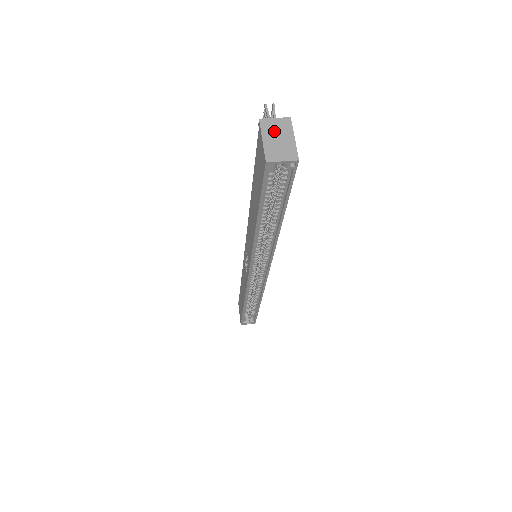
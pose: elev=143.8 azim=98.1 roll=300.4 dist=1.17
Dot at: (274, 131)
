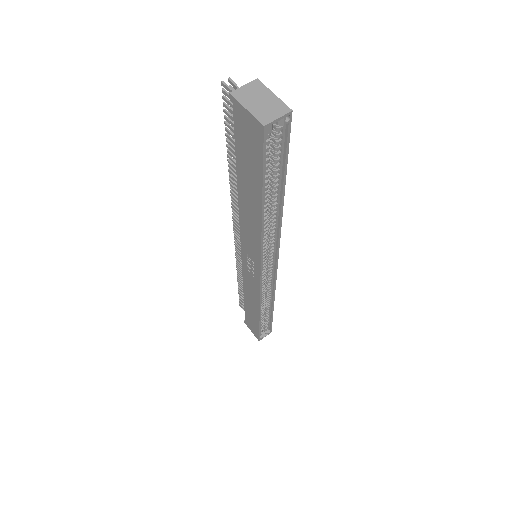
Dot at: (251, 97)
